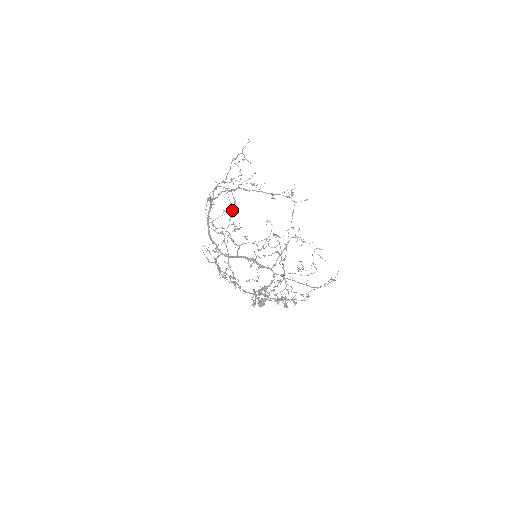
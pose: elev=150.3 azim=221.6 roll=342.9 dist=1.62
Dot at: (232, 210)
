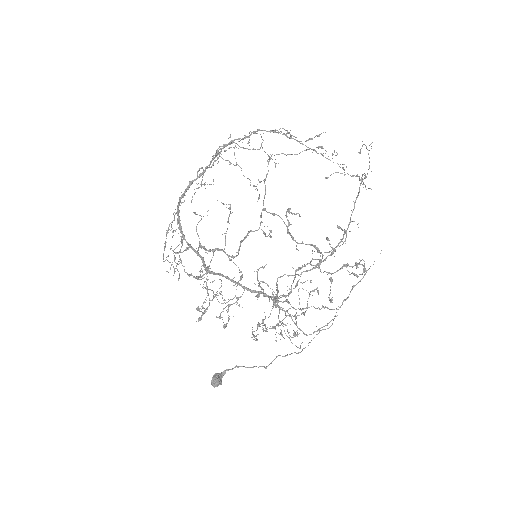
Dot at: (290, 134)
